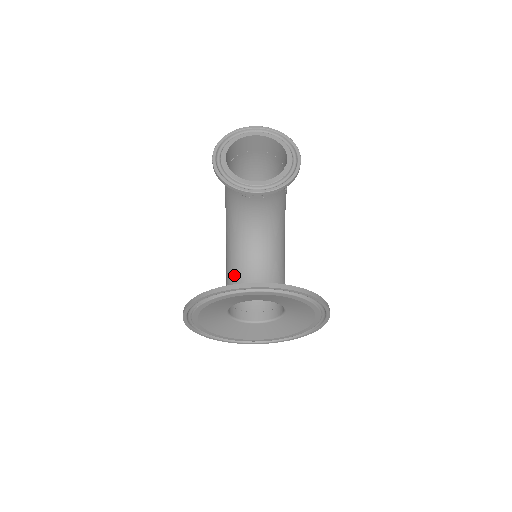
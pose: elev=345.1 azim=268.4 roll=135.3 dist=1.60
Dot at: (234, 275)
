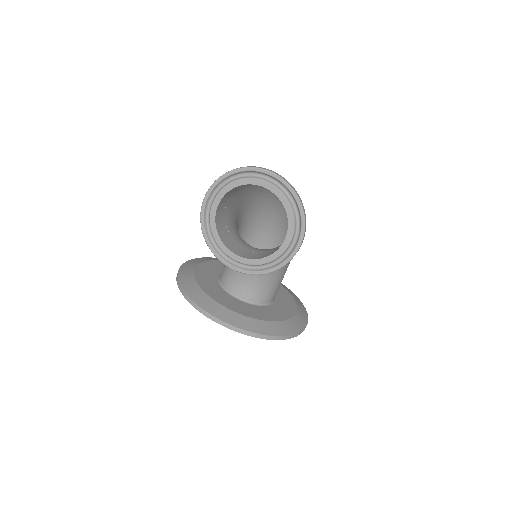
Dot at: occluded
